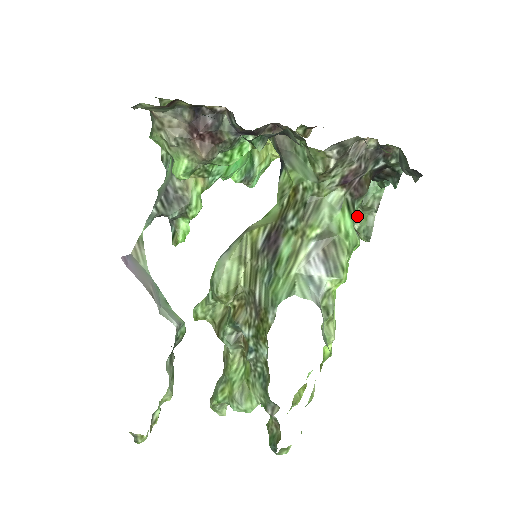
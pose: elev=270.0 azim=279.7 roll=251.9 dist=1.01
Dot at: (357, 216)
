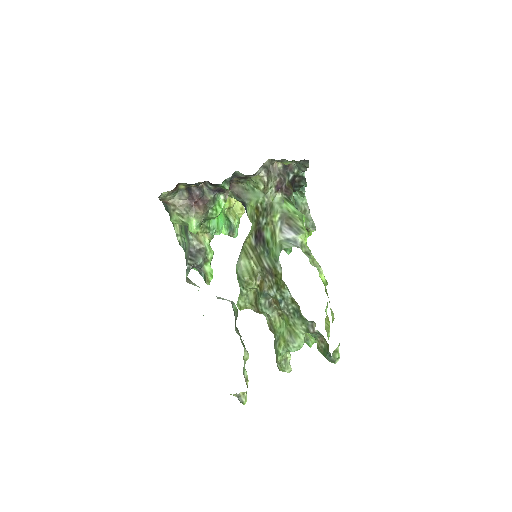
Dot at: occluded
